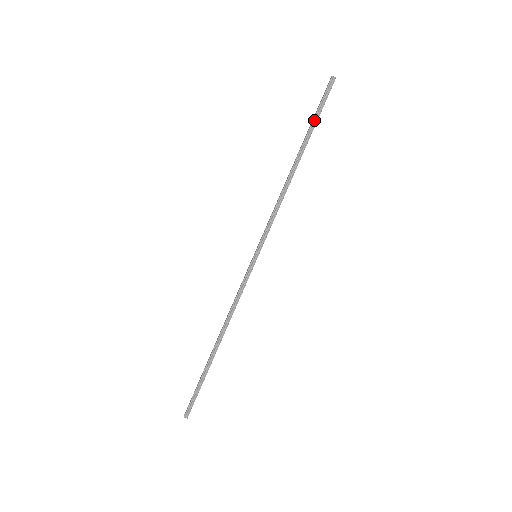
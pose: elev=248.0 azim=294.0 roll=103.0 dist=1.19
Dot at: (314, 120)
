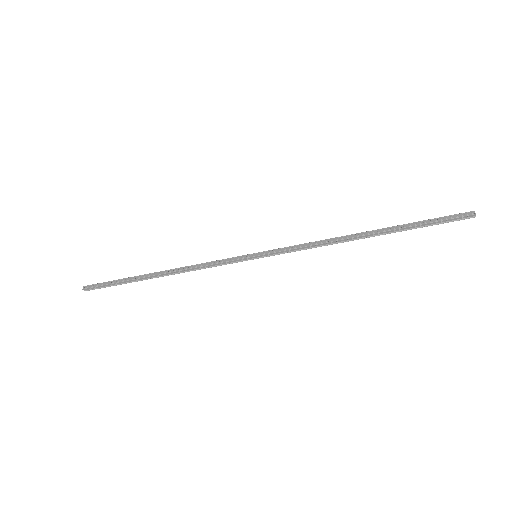
Dot at: (419, 225)
